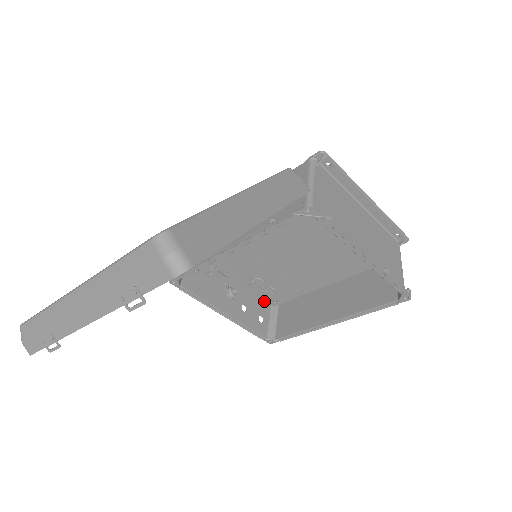
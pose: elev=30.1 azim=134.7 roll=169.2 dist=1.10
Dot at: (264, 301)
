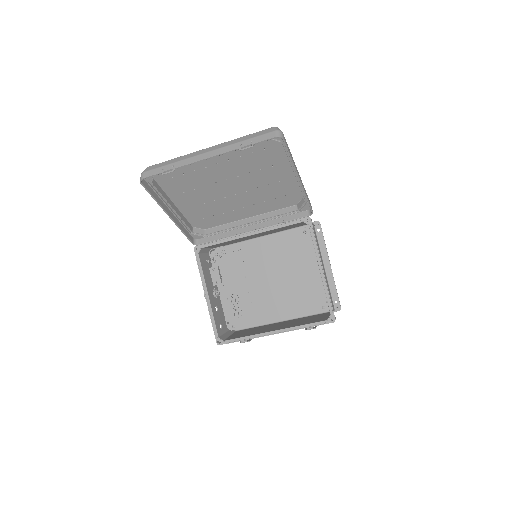
Dot at: (226, 322)
